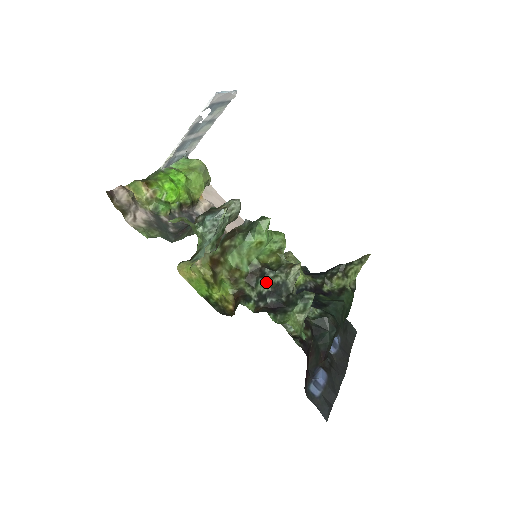
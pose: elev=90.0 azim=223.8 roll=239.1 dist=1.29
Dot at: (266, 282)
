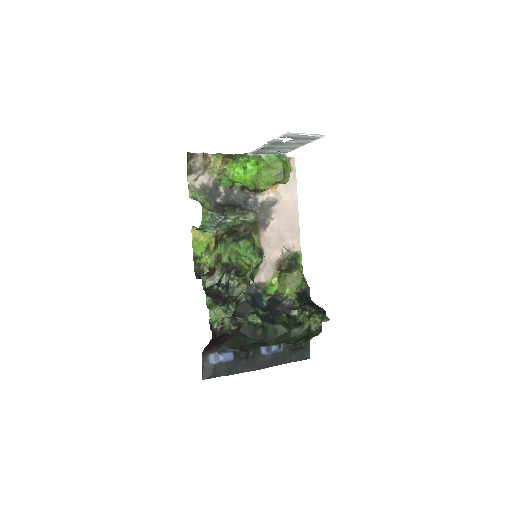
Dot at: (226, 278)
